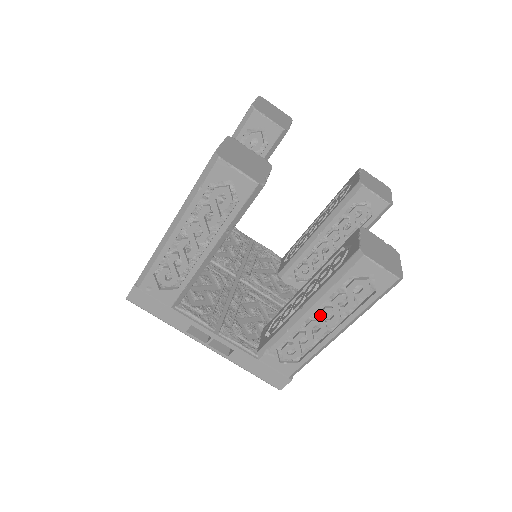
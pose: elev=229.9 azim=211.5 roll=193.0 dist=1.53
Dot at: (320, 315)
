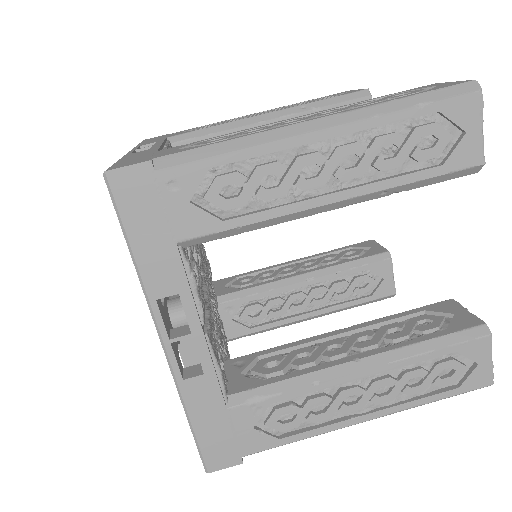
Dot at: (375, 383)
